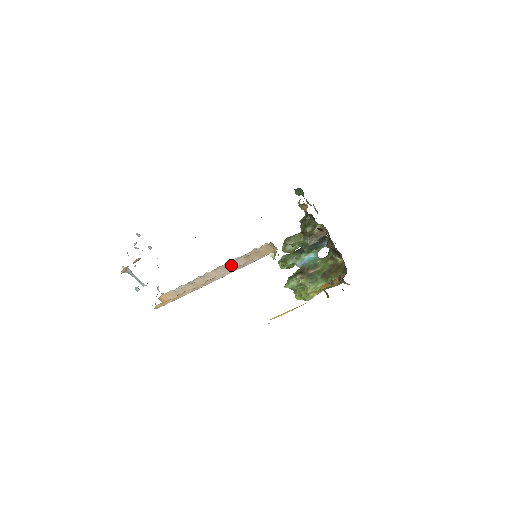
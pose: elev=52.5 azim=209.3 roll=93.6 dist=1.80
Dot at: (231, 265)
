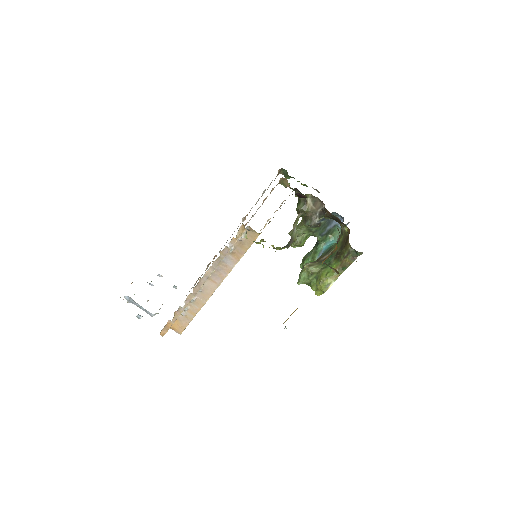
Dot at: (222, 268)
